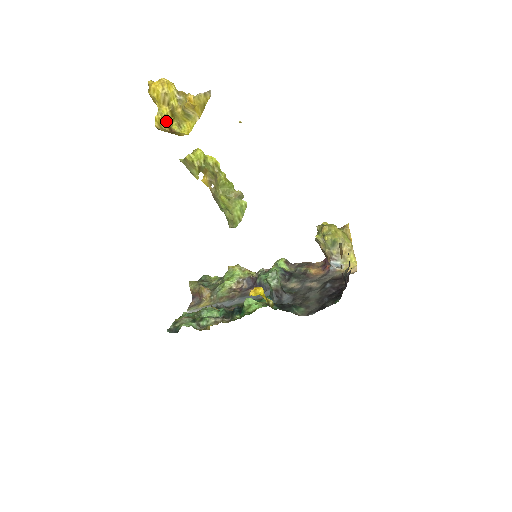
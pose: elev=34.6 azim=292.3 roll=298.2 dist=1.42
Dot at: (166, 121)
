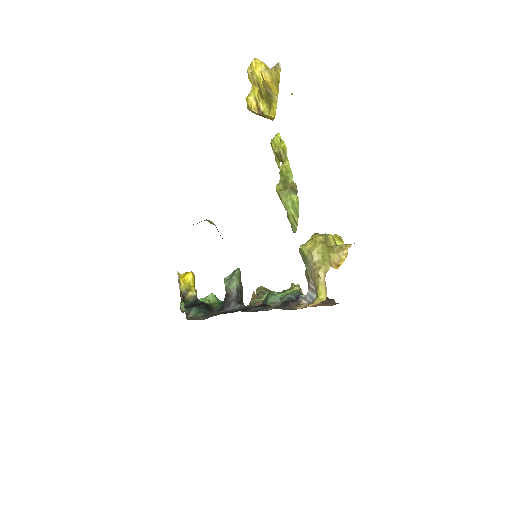
Dot at: (258, 103)
